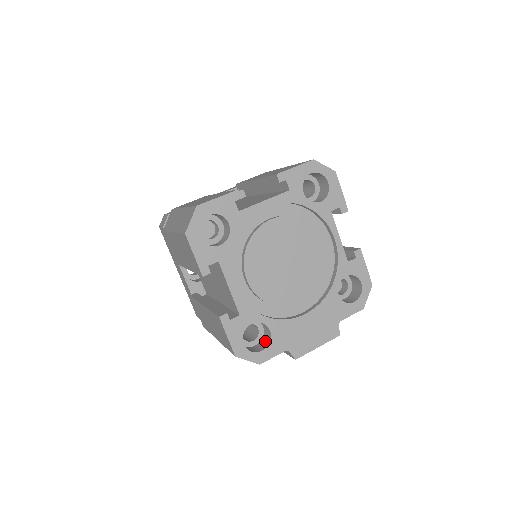
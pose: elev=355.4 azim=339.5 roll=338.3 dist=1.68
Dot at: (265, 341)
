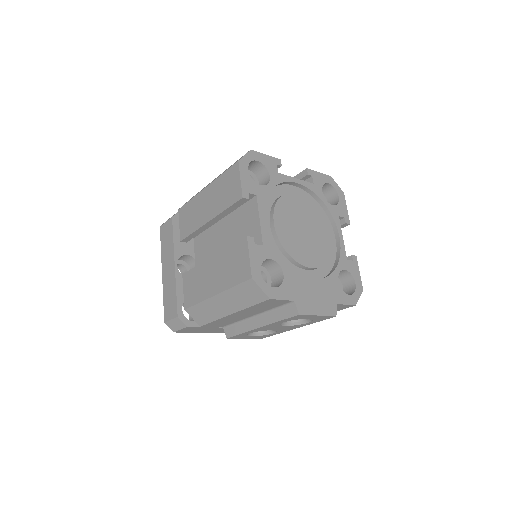
Dot at: occluded
